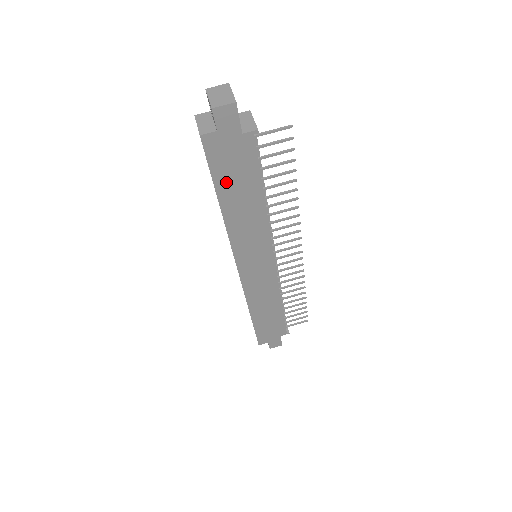
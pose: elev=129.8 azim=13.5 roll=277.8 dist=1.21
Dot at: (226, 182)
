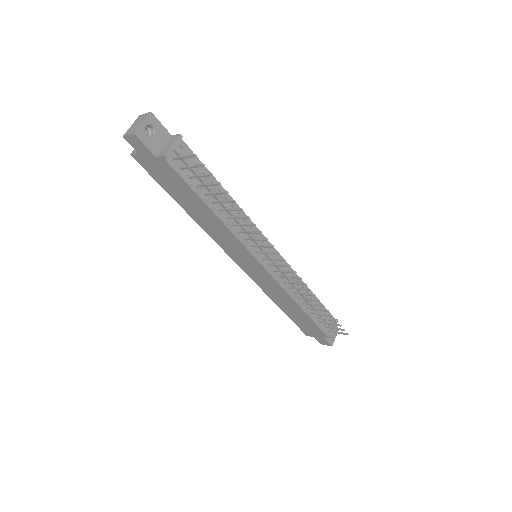
Dot at: (174, 191)
